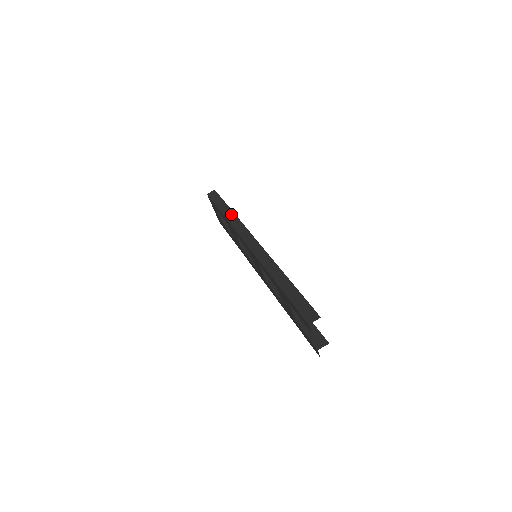
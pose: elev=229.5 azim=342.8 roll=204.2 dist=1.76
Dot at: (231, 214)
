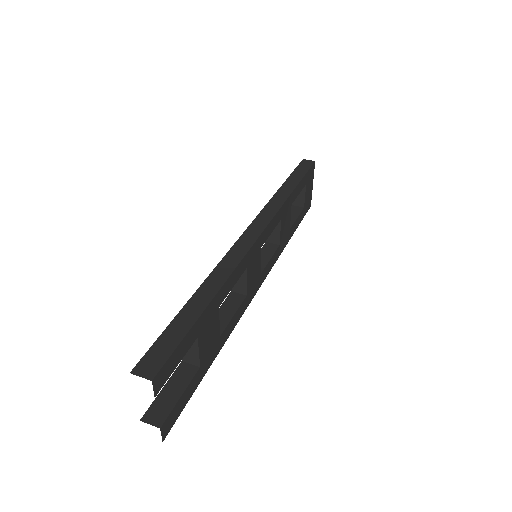
Dot at: (287, 191)
